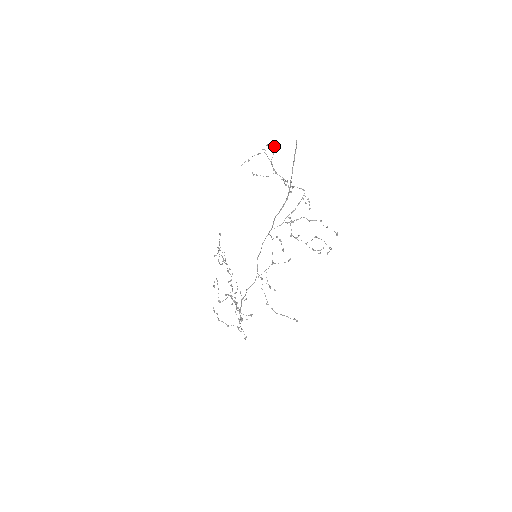
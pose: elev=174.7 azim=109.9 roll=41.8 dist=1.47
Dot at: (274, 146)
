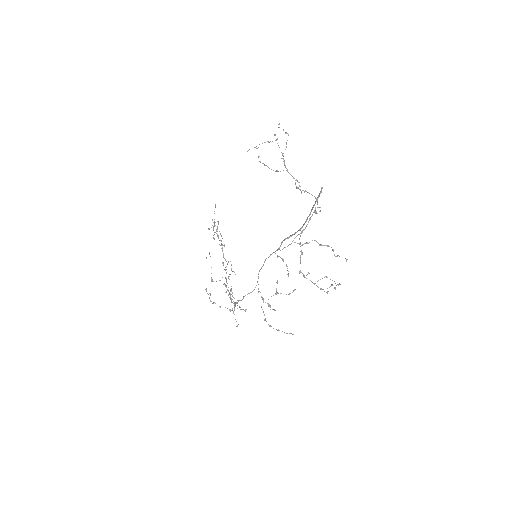
Dot at: (288, 134)
